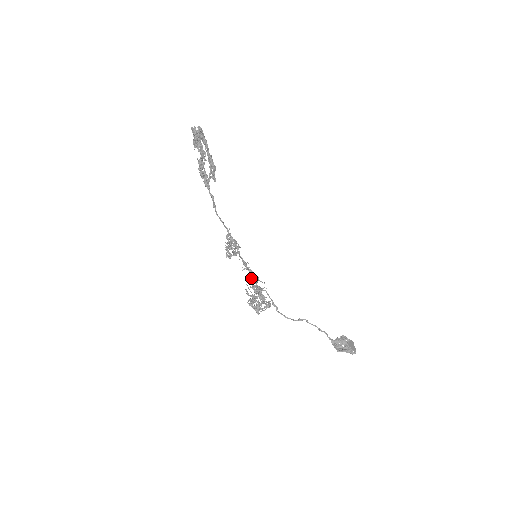
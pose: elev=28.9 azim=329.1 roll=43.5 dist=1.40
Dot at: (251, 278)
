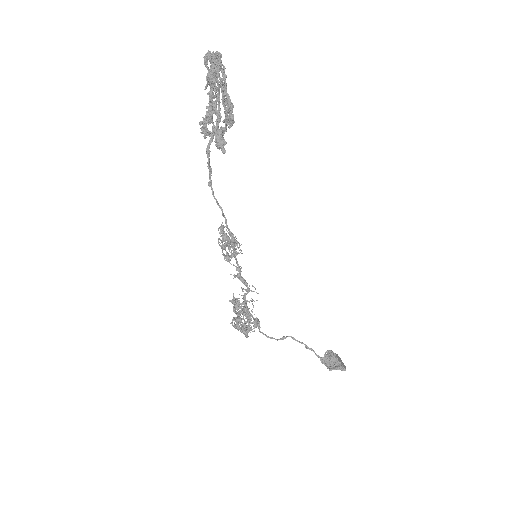
Dot at: (241, 288)
